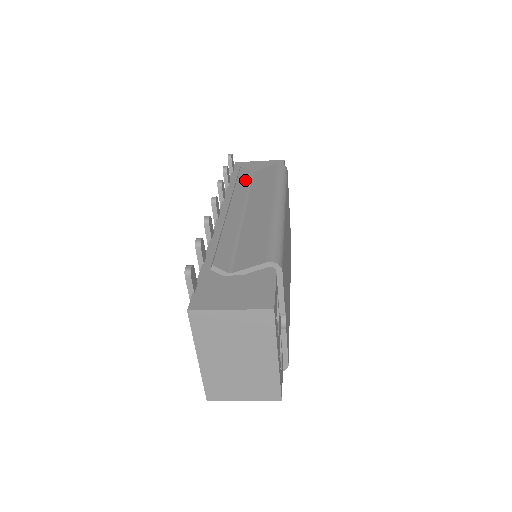
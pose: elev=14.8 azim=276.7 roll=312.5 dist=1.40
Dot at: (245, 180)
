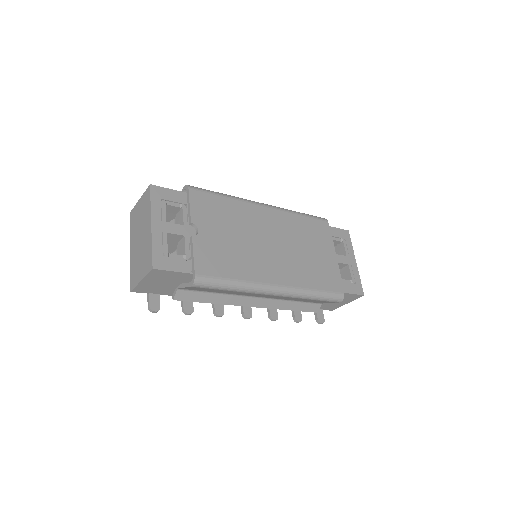
Dot at: occluded
